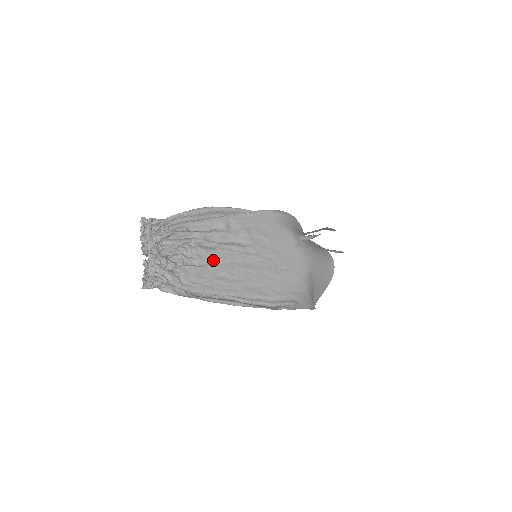
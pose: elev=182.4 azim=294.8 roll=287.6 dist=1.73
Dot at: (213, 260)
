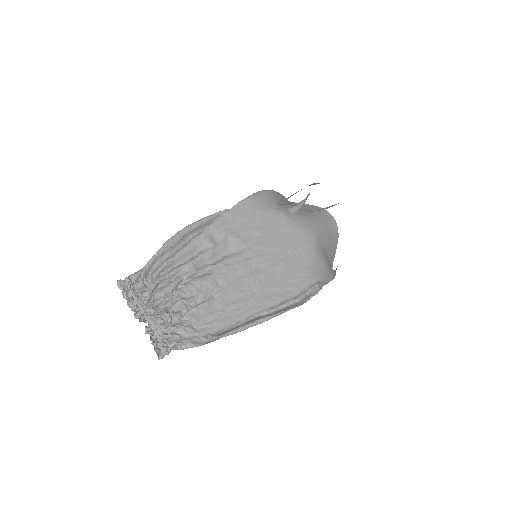
Dot at: (216, 287)
